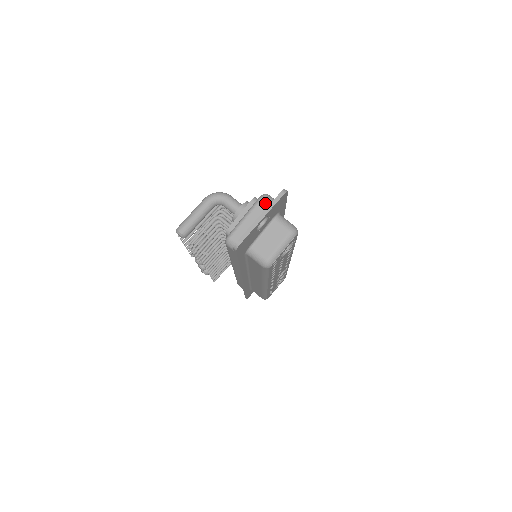
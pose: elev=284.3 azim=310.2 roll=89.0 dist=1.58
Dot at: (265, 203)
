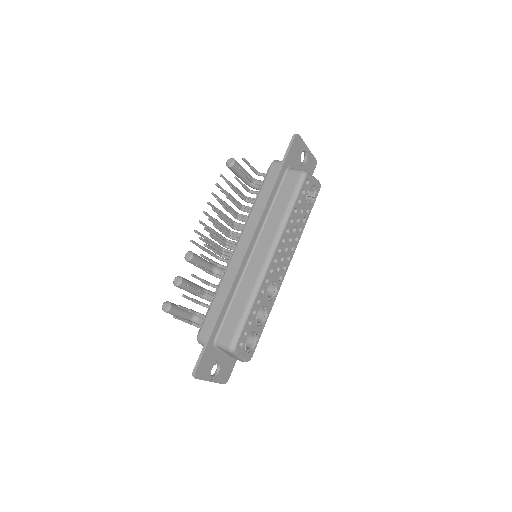
Dot at: occluded
